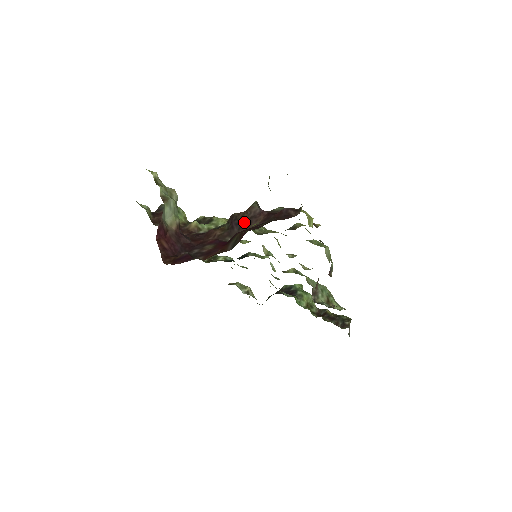
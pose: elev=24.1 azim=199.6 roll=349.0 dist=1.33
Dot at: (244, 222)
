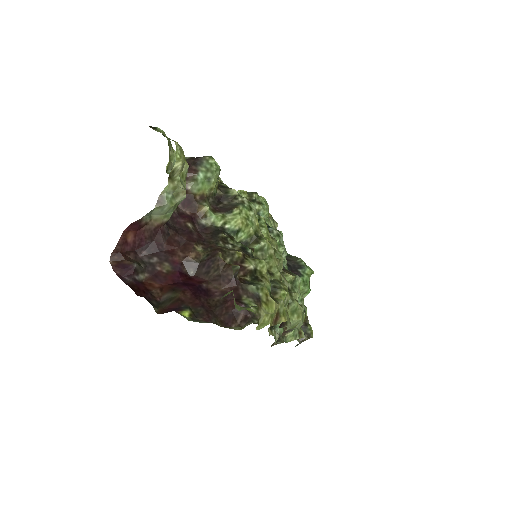
Dot at: (214, 272)
